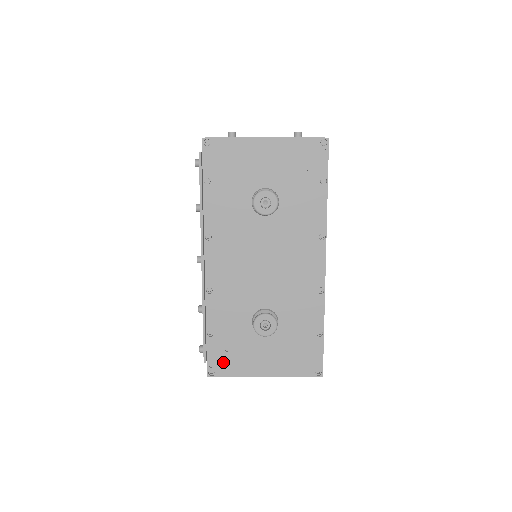
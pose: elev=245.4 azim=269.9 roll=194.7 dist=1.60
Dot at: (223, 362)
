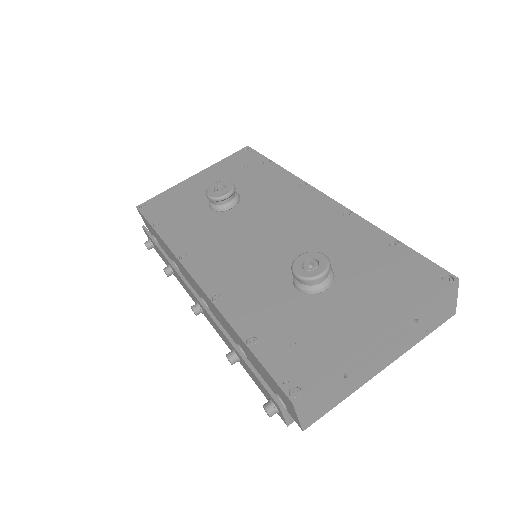
Dot at: (300, 363)
